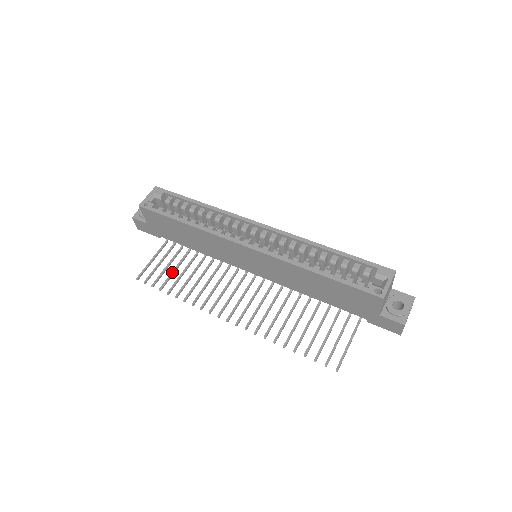
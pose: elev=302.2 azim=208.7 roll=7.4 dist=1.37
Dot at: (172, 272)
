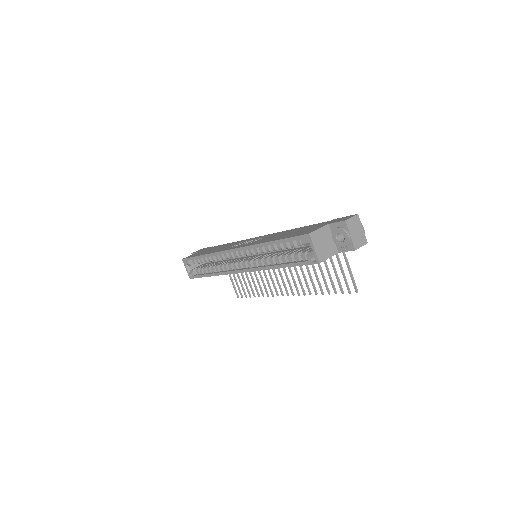
Dot at: (244, 282)
